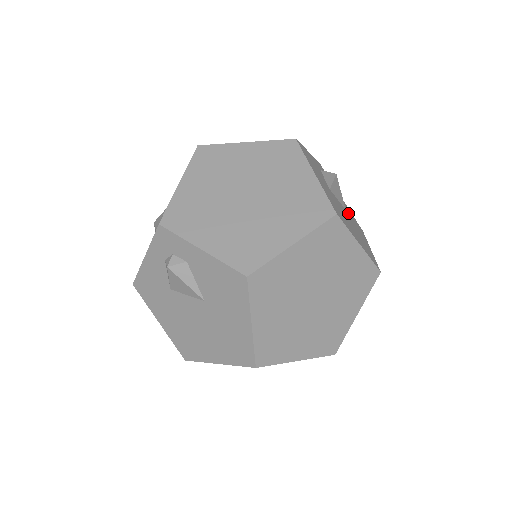
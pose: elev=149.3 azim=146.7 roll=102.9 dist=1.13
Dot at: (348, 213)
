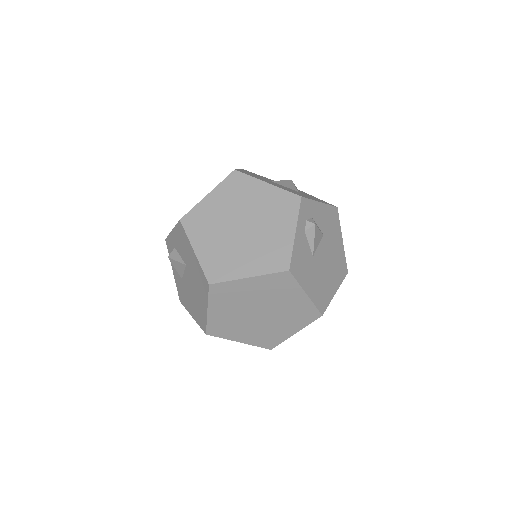
Dot at: occluded
